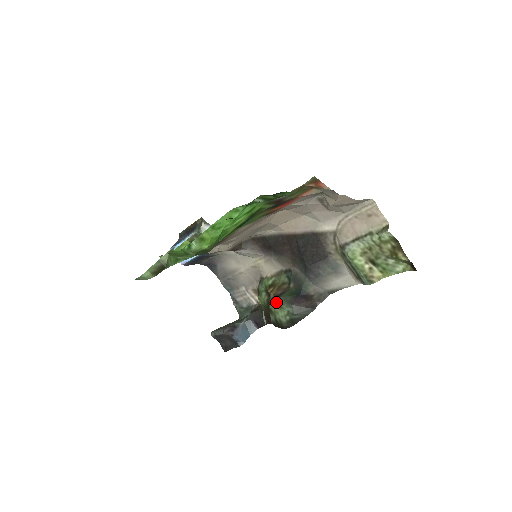
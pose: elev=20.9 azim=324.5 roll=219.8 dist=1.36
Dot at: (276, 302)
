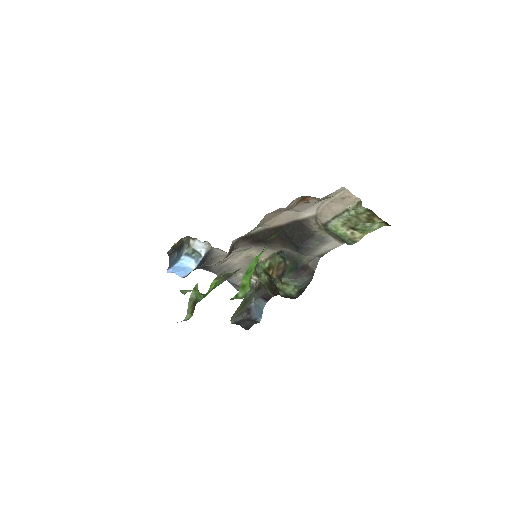
Dot at: (282, 282)
